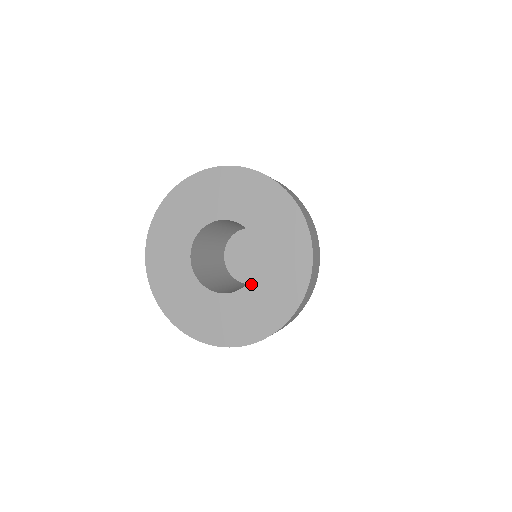
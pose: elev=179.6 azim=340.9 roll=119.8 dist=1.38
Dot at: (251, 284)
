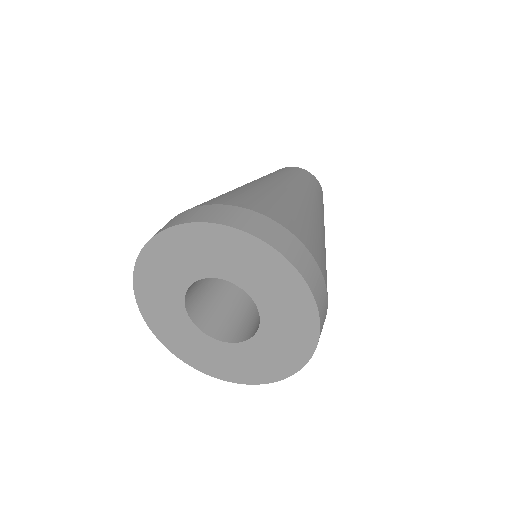
Dot at: (219, 343)
